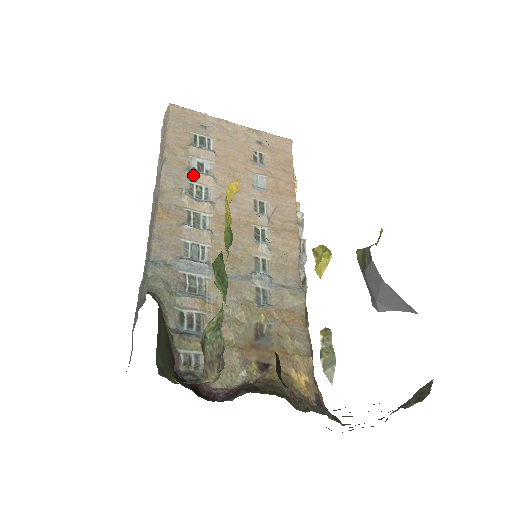
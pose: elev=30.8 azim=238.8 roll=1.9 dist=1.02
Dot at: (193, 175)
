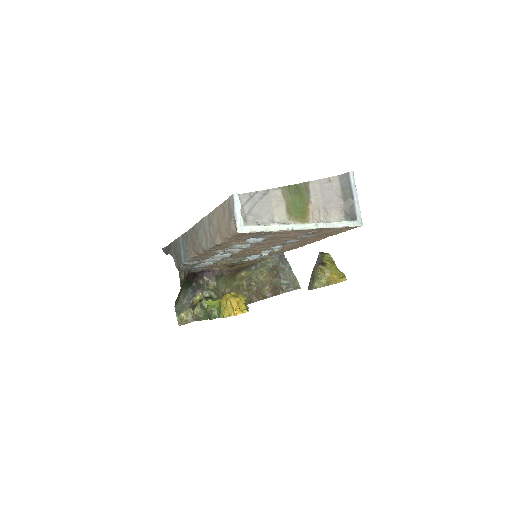
Dot at: occluded
